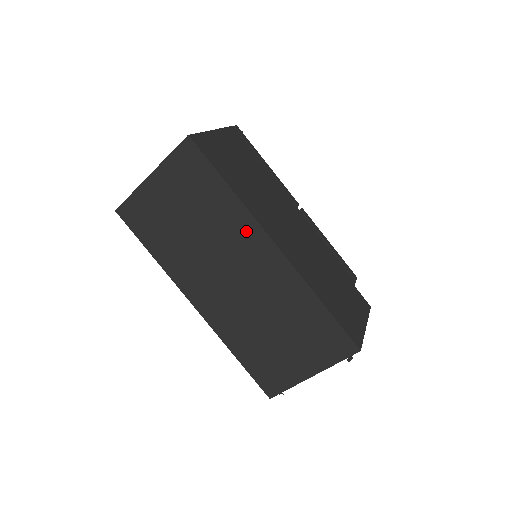
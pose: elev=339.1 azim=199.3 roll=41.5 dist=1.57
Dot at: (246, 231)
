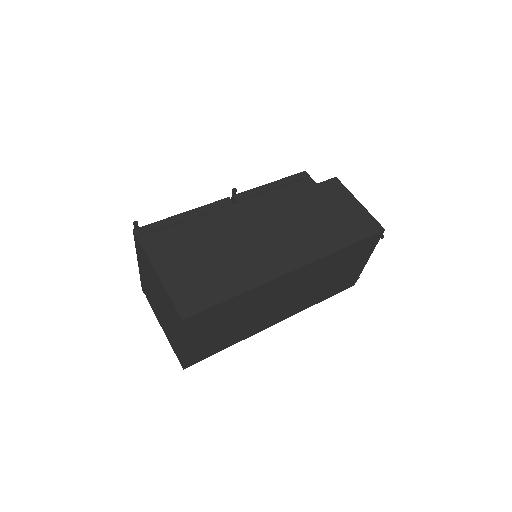
Dot at: (271, 288)
